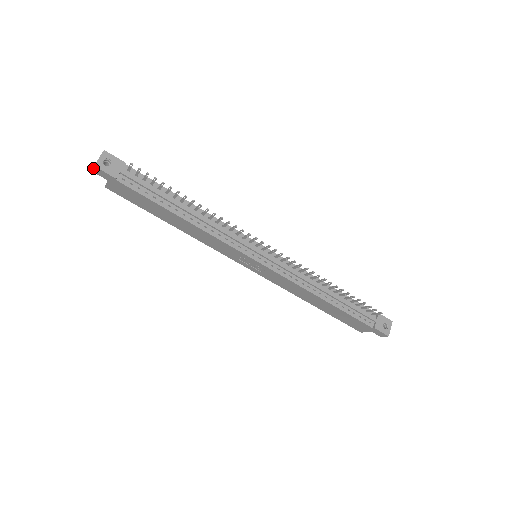
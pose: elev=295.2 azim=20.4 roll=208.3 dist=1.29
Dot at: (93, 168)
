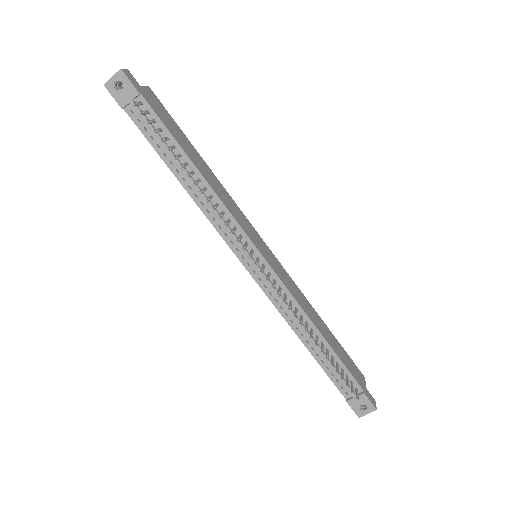
Dot at: (107, 84)
